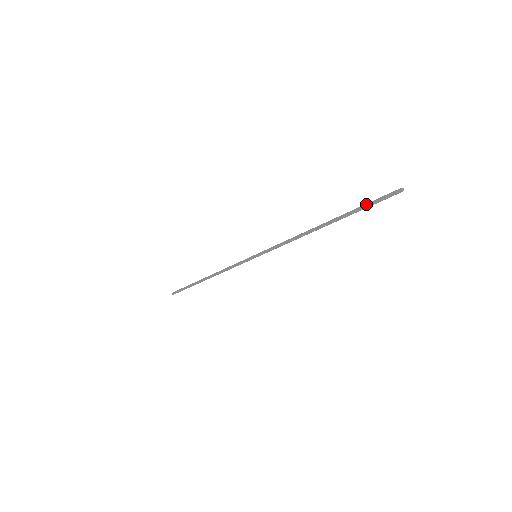
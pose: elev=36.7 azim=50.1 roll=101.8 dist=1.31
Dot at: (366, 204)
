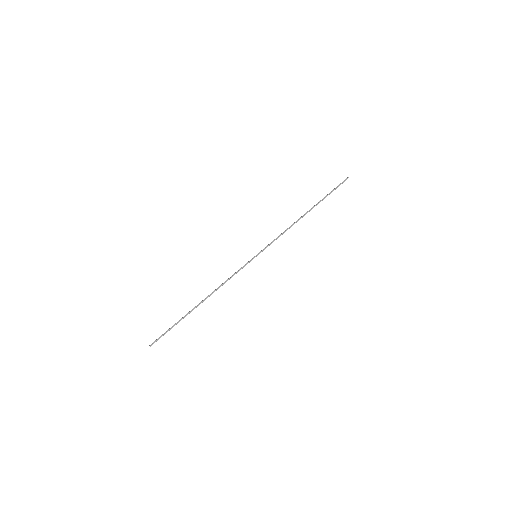
Dot at: (331, 191)
